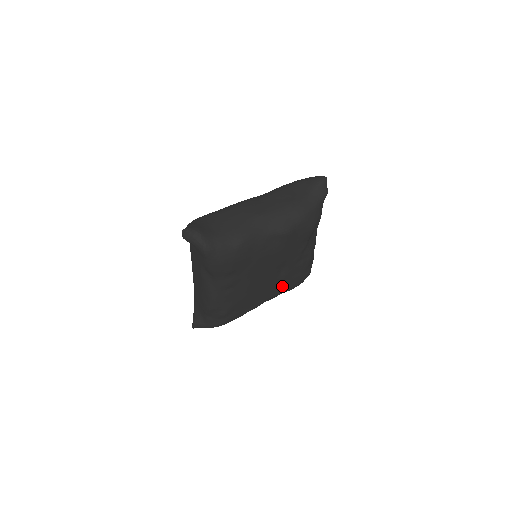
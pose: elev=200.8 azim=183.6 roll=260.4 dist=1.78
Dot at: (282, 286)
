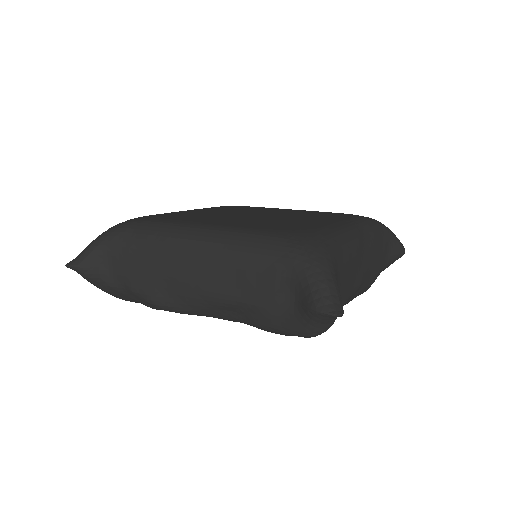
Dot at: occluded
